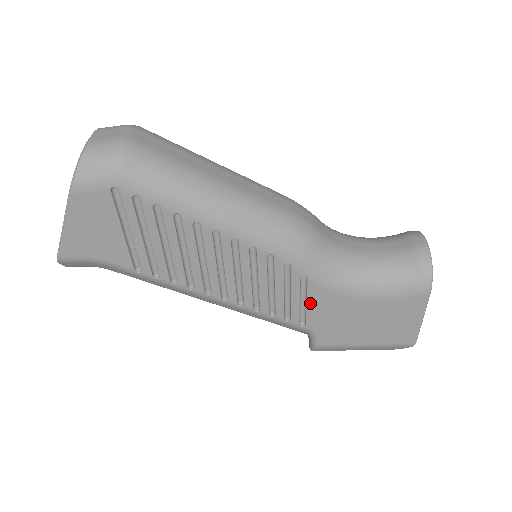
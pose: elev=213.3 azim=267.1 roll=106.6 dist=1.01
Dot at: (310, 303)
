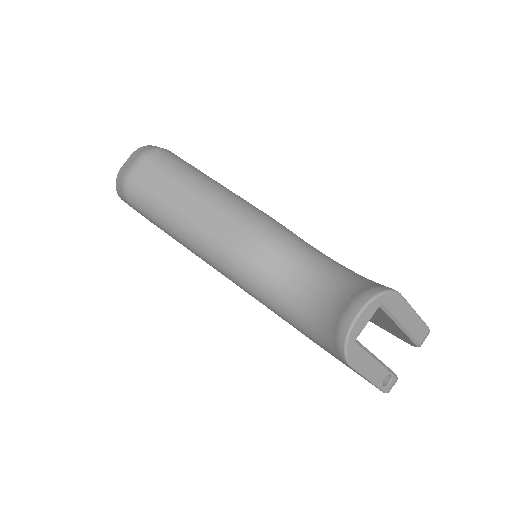
Dot at: (278, 315)
